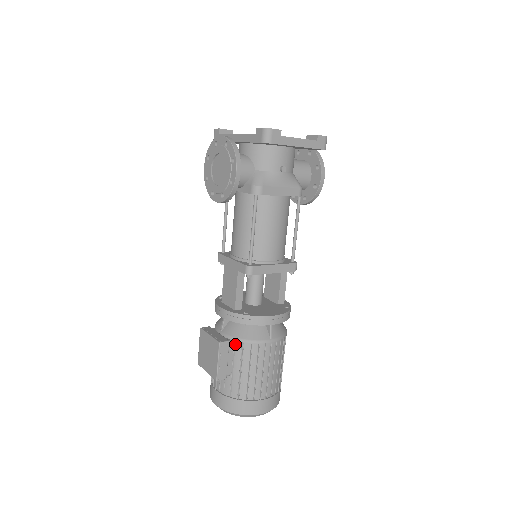
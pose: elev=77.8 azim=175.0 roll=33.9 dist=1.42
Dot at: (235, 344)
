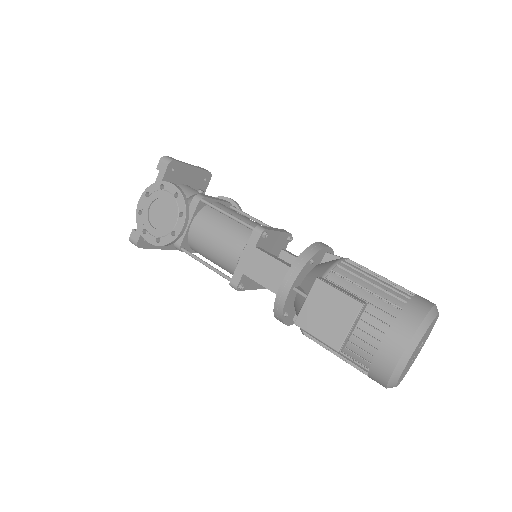
Dot at: (330, 281)
